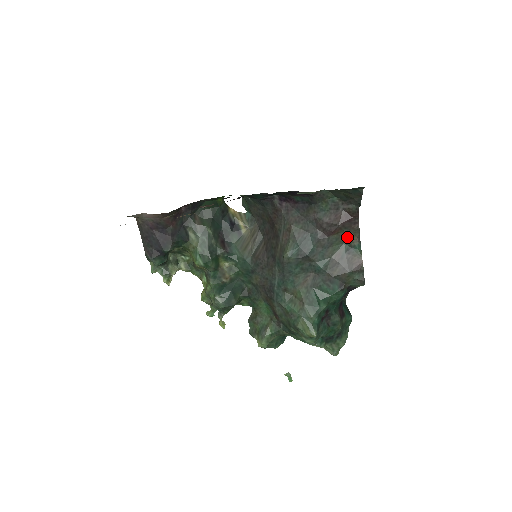
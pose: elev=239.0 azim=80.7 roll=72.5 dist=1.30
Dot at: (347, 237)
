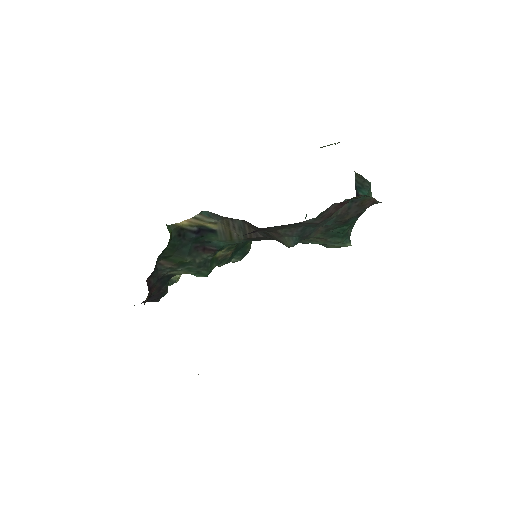
Dot at: occluded
